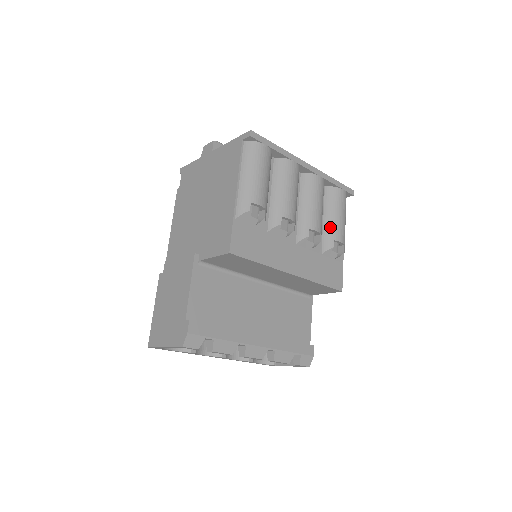
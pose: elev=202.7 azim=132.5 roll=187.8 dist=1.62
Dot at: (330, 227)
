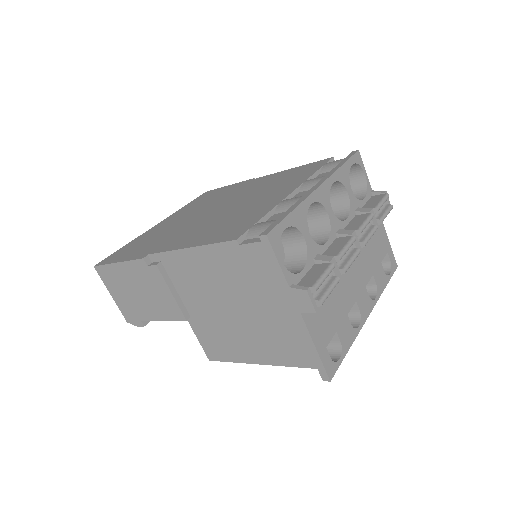
Dot at: occluded
